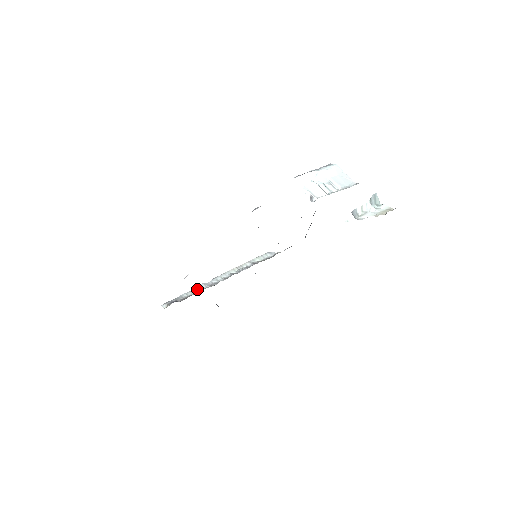
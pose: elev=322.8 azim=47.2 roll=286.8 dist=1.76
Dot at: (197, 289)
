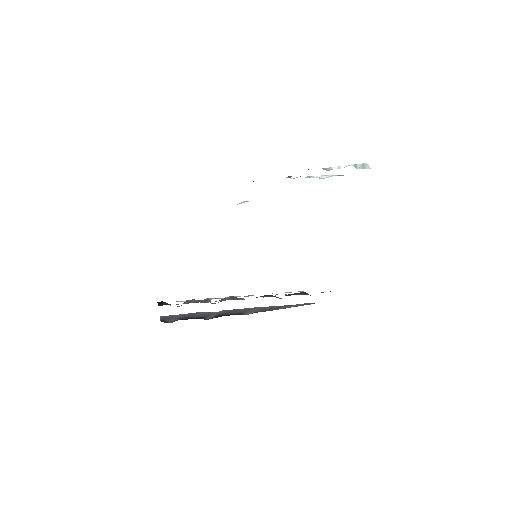
Dot at: occluded
